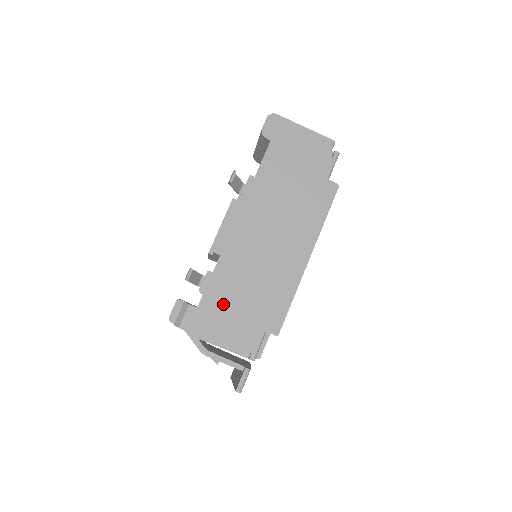
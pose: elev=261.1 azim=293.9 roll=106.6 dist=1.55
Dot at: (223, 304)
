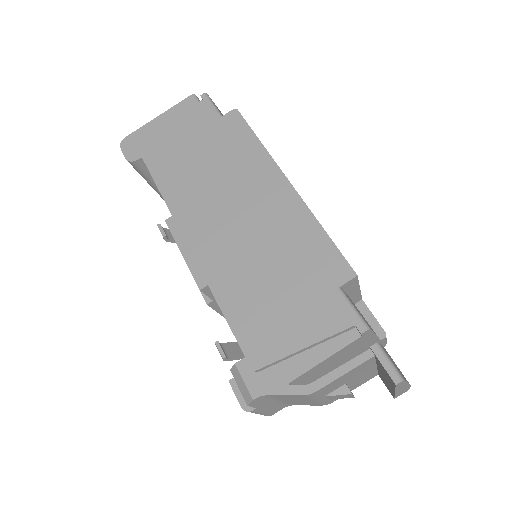
Dot at: (264, 319)
